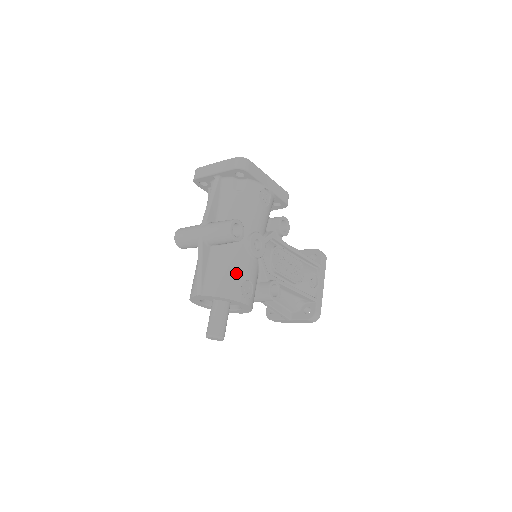
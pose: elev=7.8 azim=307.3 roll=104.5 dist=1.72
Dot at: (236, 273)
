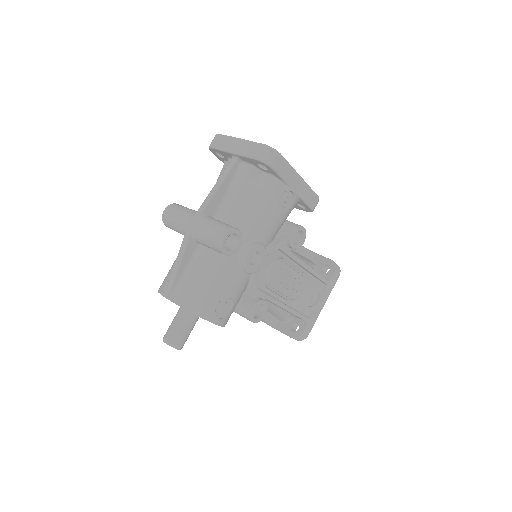
Dot at: (216, 287)
